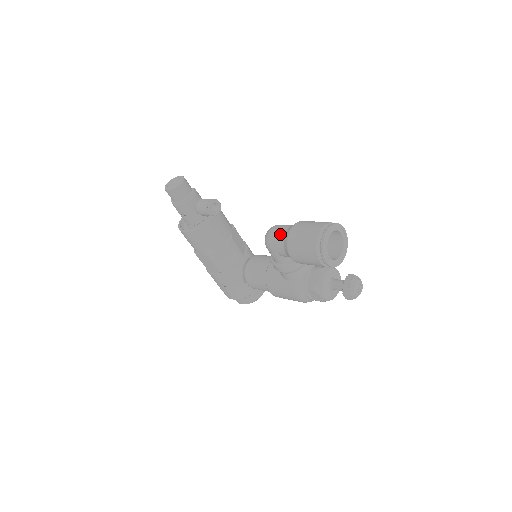
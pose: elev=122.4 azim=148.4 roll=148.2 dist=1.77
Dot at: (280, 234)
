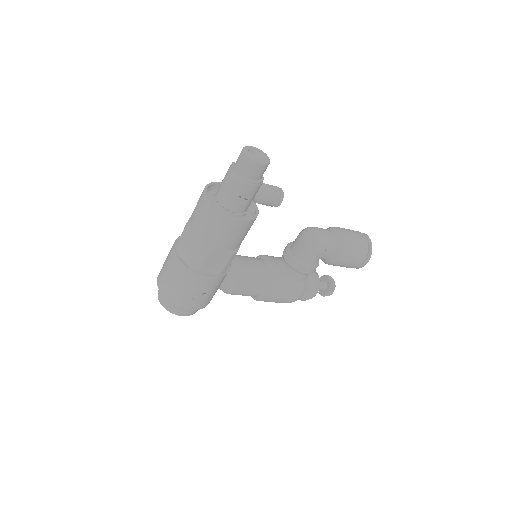
Dot at: (331, 237)
